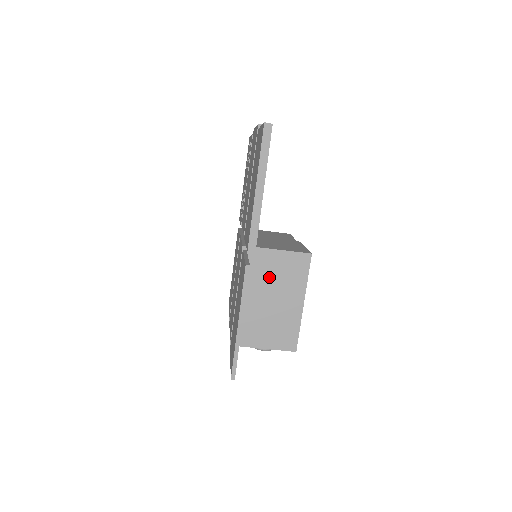
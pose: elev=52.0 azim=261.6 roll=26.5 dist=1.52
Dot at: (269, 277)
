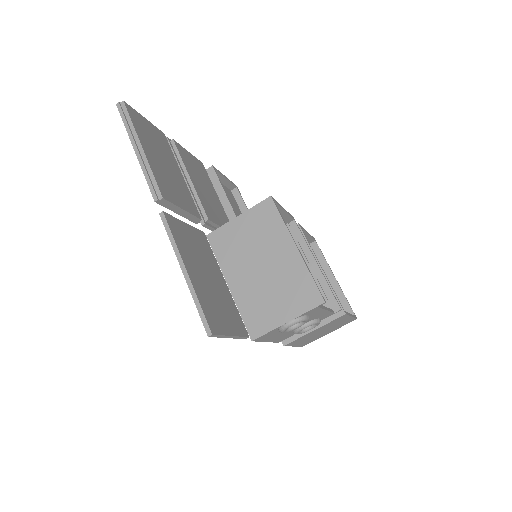
Dot at: (246, 246)
